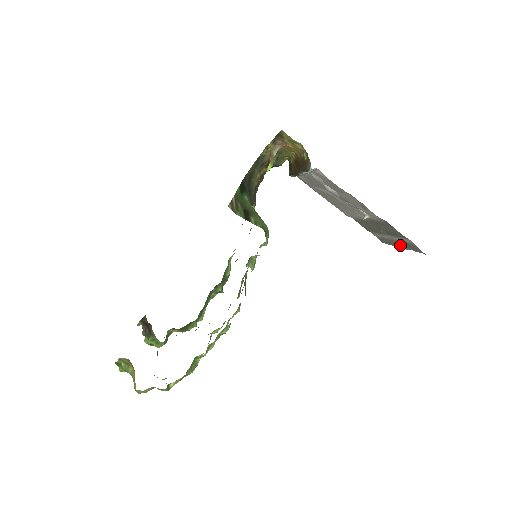
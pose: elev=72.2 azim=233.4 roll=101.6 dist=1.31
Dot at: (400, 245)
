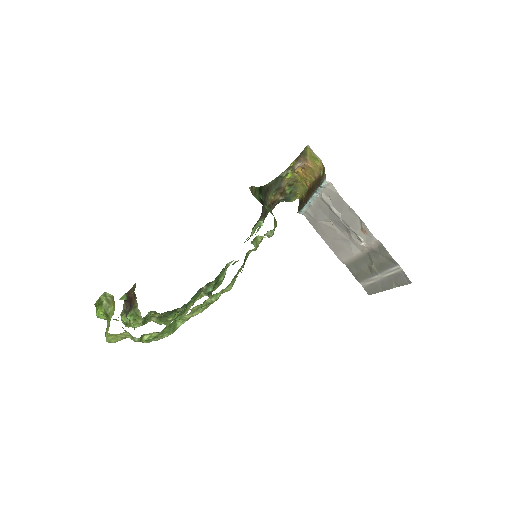
Dot at: (387, 285)
